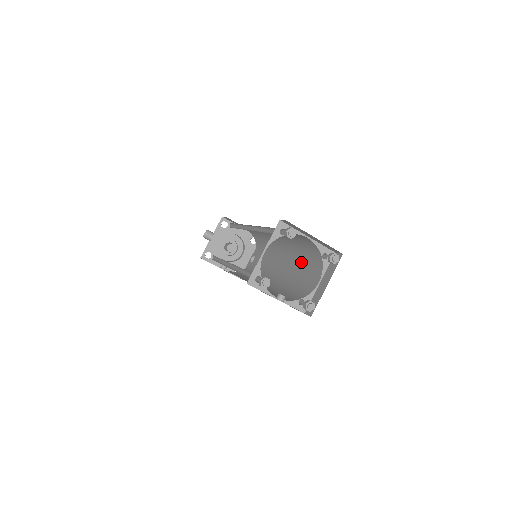
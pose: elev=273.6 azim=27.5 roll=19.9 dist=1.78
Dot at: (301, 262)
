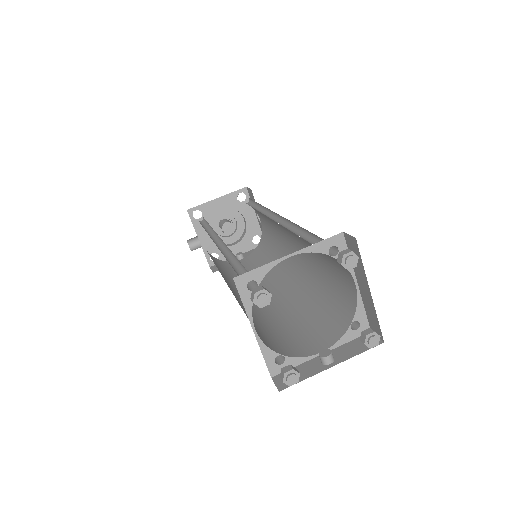
Dot at: (310, 245)
